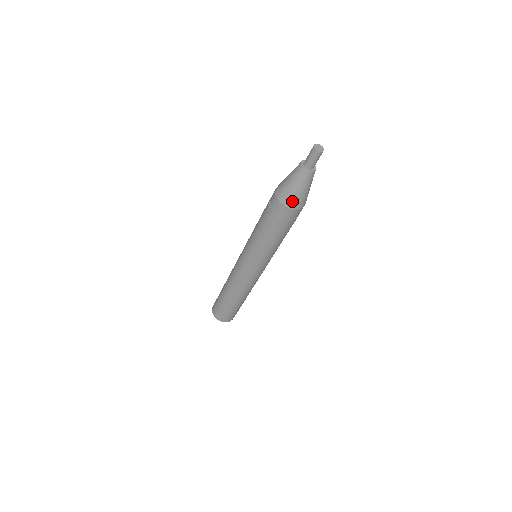
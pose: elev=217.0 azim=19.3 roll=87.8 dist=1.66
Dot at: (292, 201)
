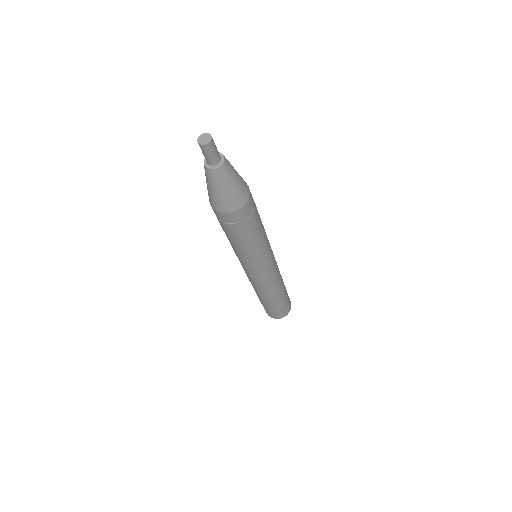
Dot at: (226, 205)
